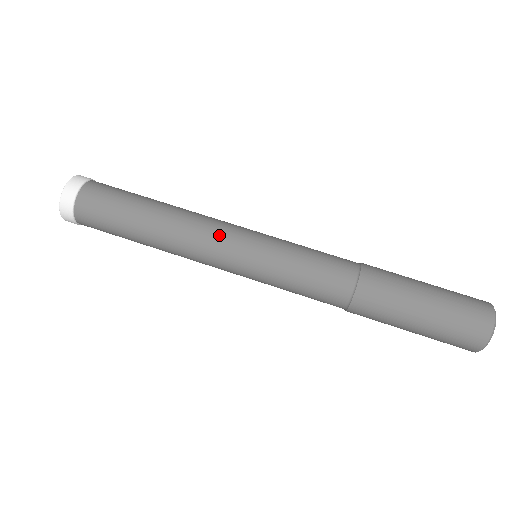
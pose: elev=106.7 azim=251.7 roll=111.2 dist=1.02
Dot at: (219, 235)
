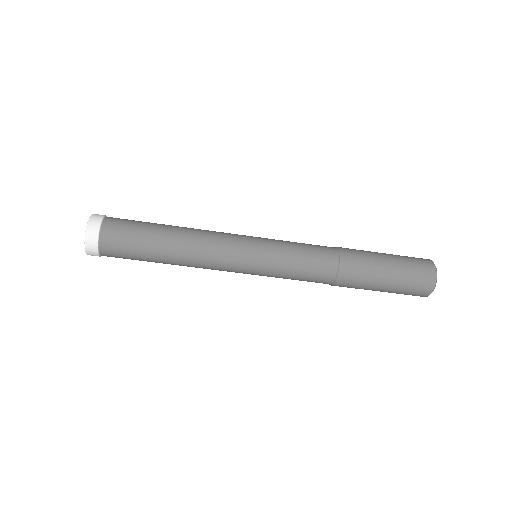
Dot at: (228, 245)
